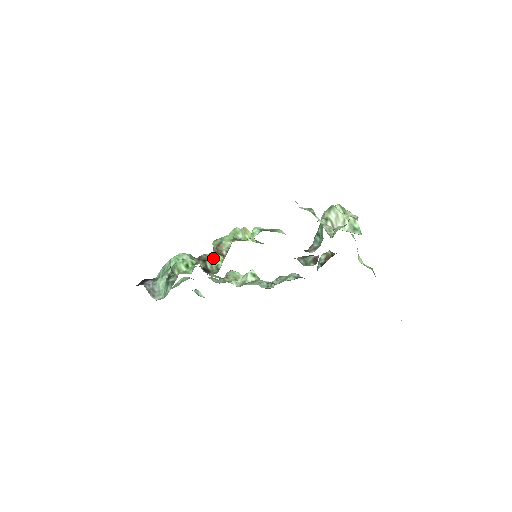
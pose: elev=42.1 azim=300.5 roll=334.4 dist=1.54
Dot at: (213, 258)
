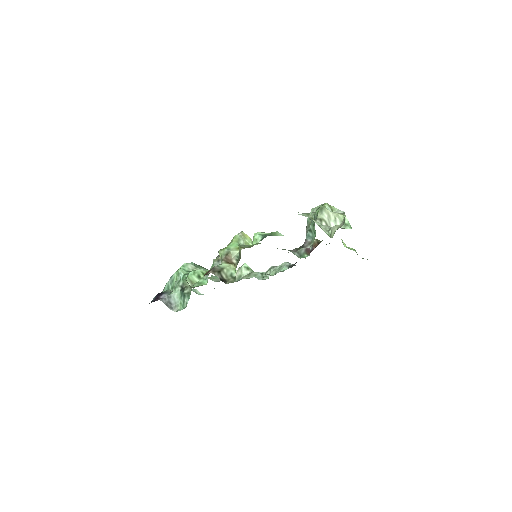
Dot at: (226, 268)
